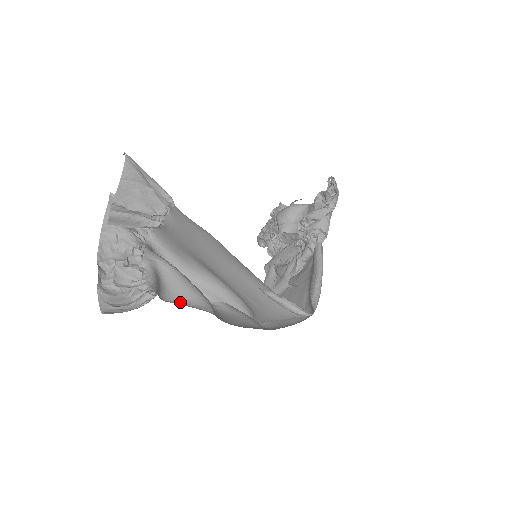
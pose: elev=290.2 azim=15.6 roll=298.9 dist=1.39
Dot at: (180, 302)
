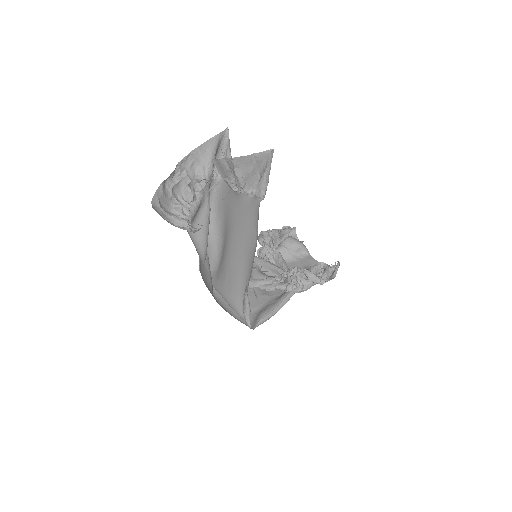
Dot at: (193, 238)
